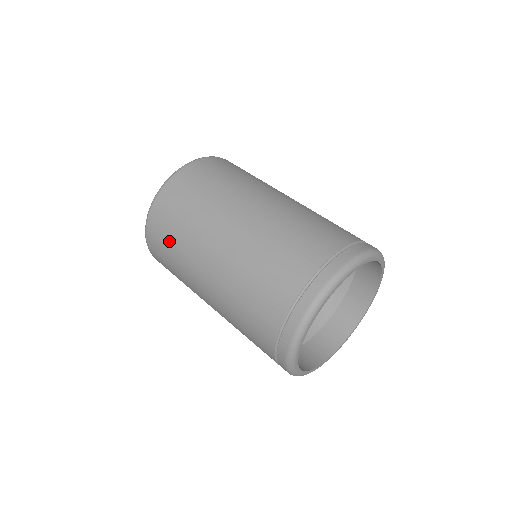
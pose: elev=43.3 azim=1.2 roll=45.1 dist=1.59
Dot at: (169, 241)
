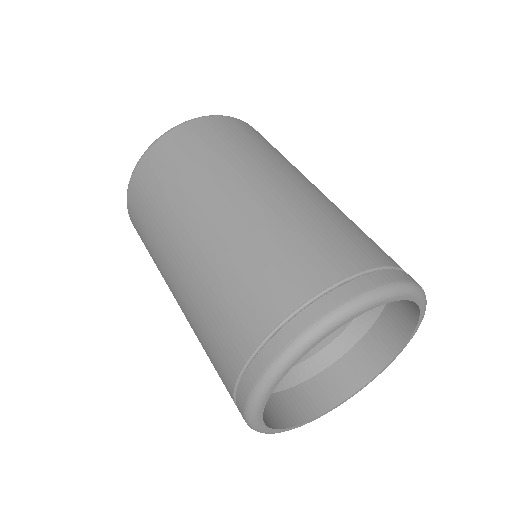
Dot at: (195, 152)
